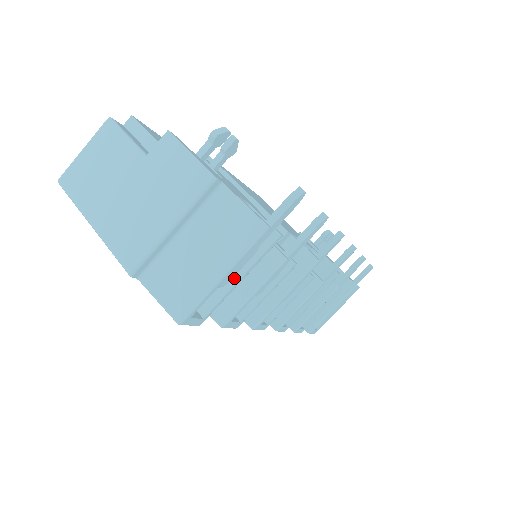
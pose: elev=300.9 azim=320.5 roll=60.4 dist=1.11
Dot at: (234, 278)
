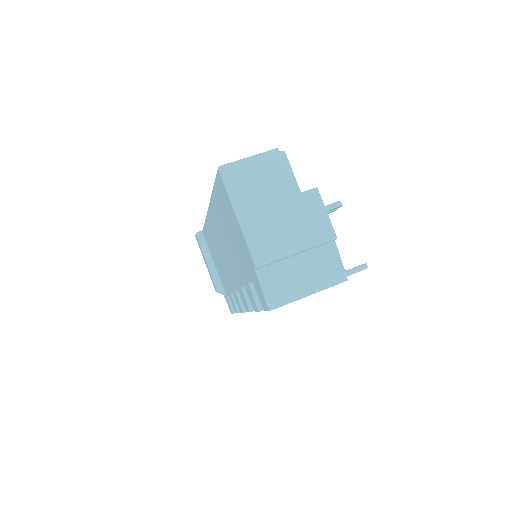
Dot at: occluded
